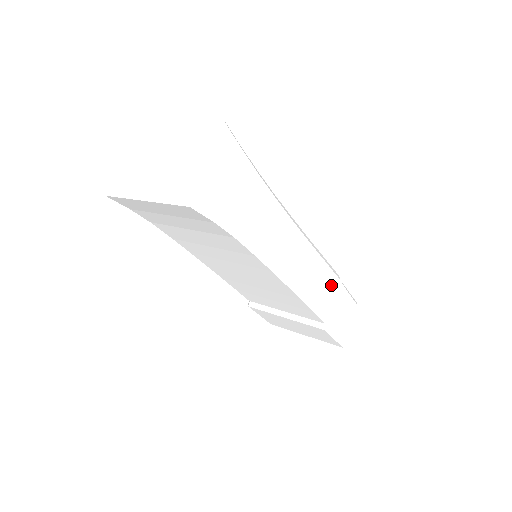
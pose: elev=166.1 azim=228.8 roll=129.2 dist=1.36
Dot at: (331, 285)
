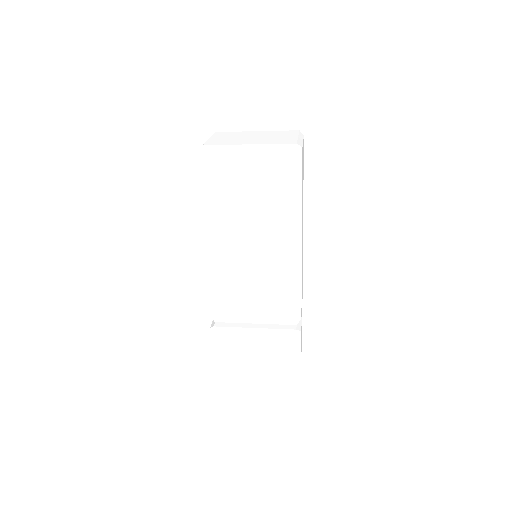
Dot at: occluded
